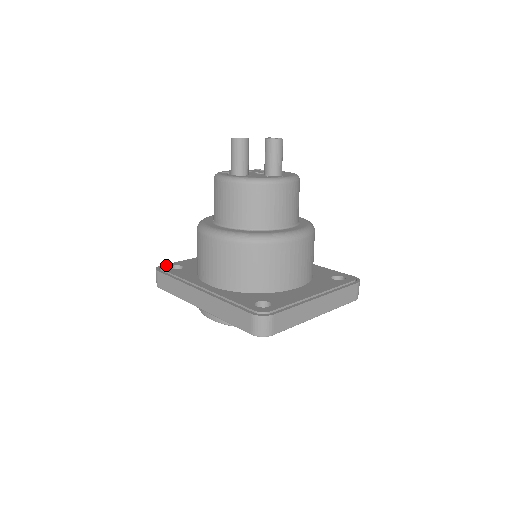
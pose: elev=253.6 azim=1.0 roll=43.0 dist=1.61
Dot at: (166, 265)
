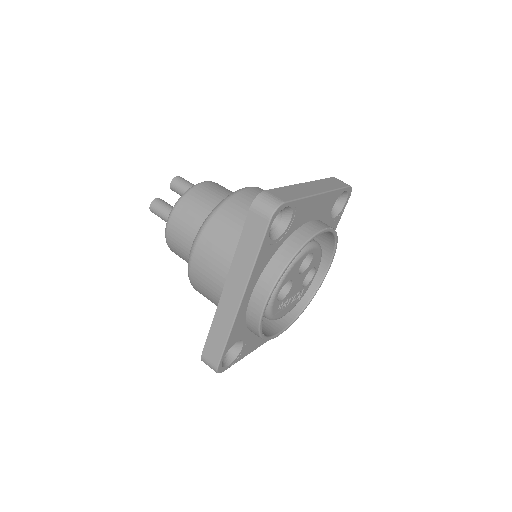
Dot at: occluded
